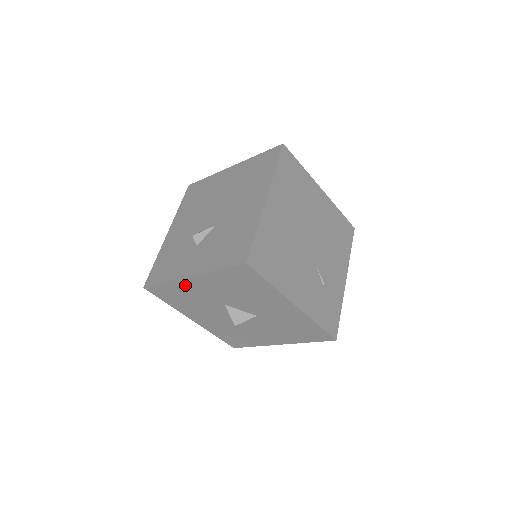
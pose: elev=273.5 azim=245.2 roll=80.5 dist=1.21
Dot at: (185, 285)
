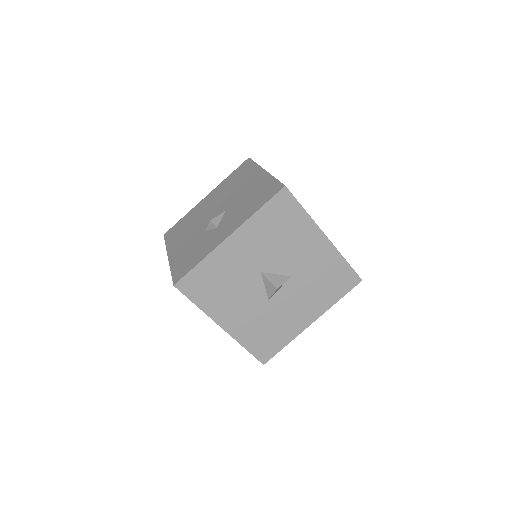
Dot at: (223, 255)
